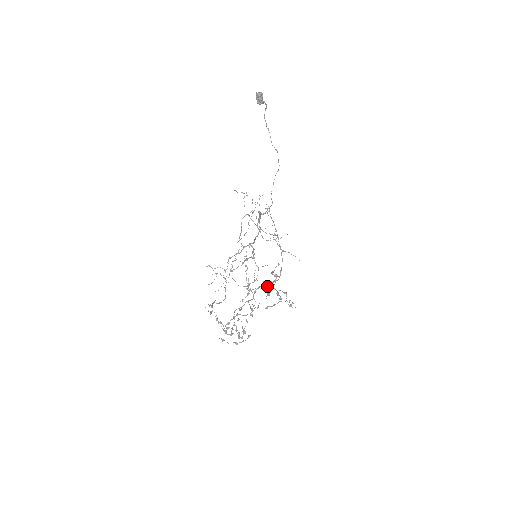
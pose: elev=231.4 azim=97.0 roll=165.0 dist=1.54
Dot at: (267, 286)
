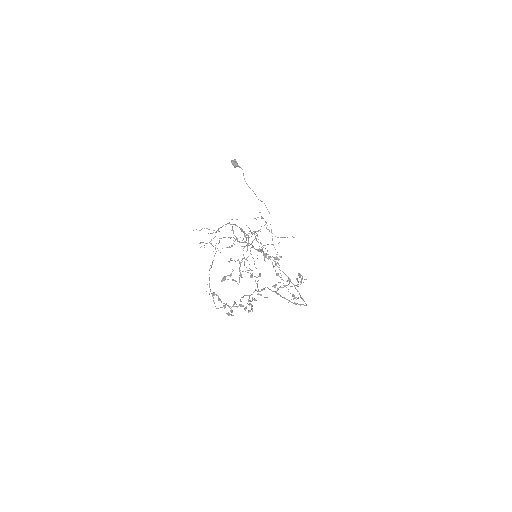
Dot at: occluded
